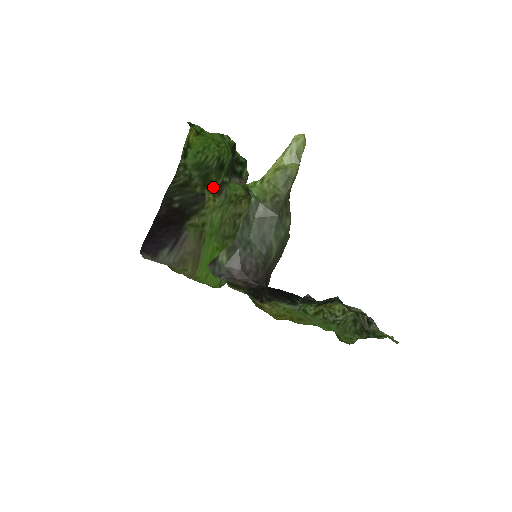
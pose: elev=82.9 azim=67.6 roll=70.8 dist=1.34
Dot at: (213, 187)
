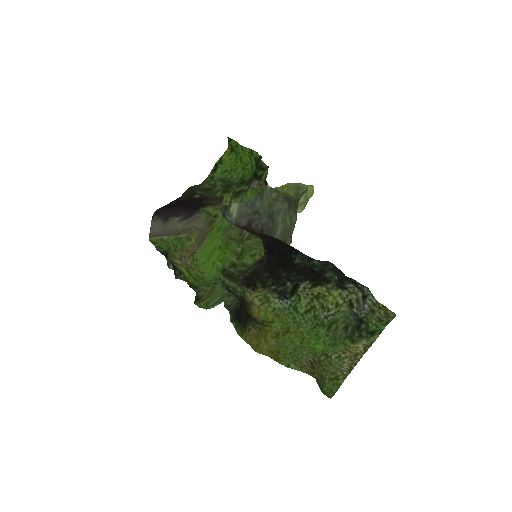
Dot at: (232, 191)
